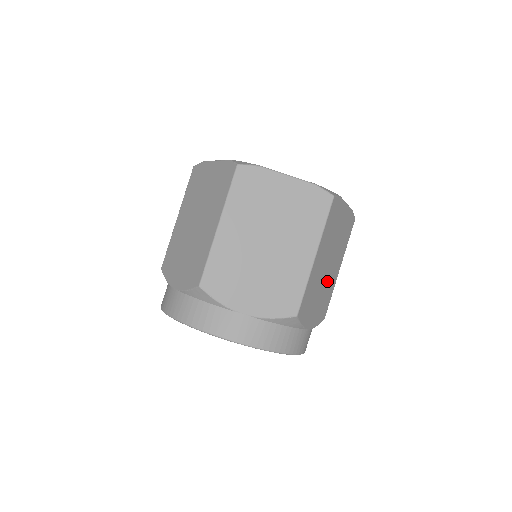
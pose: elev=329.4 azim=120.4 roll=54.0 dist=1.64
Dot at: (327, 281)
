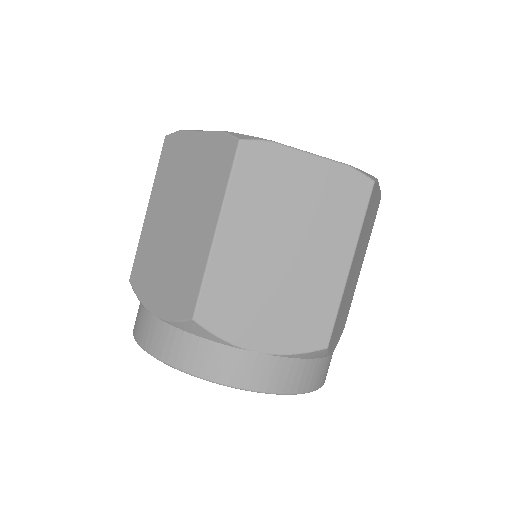
Dot at: (352, 287)
